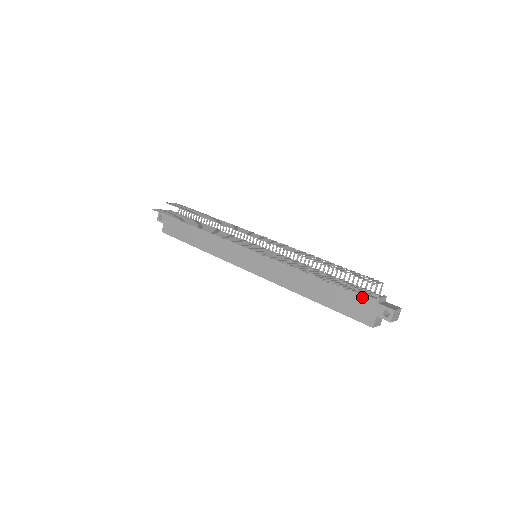
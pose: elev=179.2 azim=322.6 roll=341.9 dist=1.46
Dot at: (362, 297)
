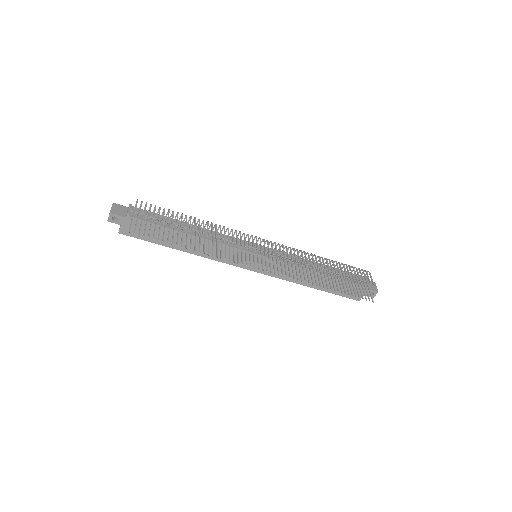
Dot at: (357, 286)
